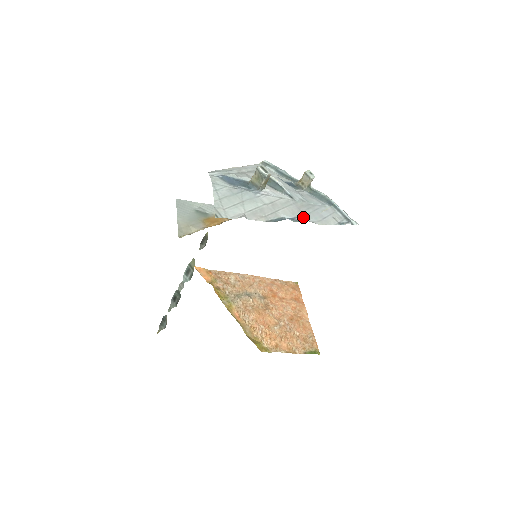
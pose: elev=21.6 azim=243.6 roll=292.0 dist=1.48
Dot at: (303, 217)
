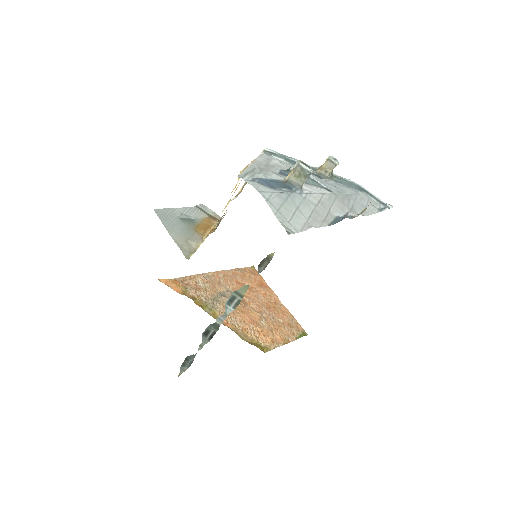
Dot at: (352, 211)
